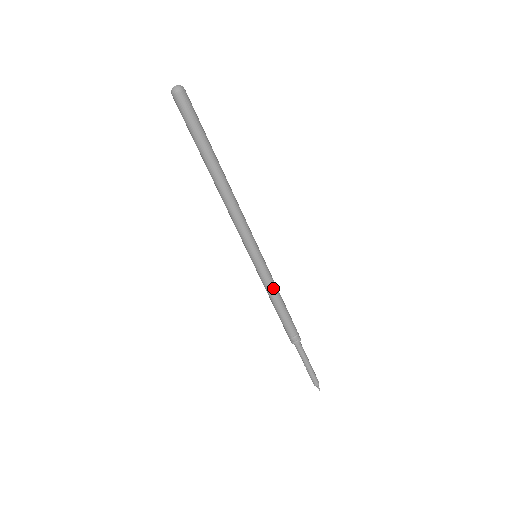
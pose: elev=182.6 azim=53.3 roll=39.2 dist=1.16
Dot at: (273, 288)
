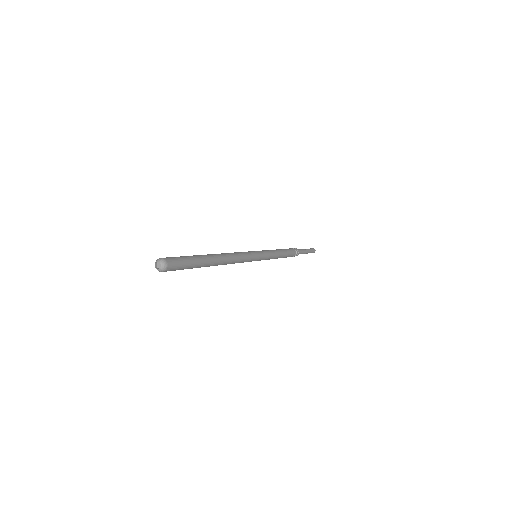
Dot at: (273, 258)
